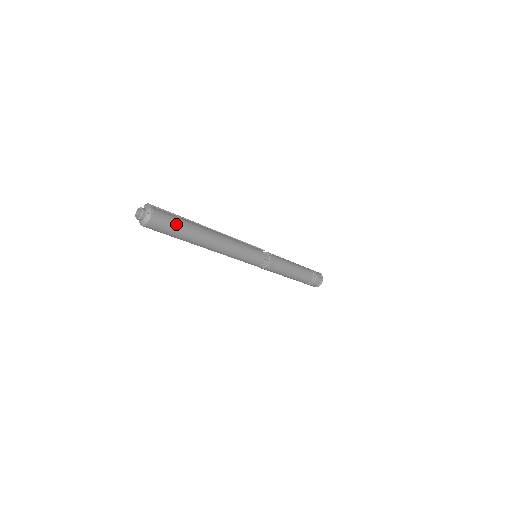
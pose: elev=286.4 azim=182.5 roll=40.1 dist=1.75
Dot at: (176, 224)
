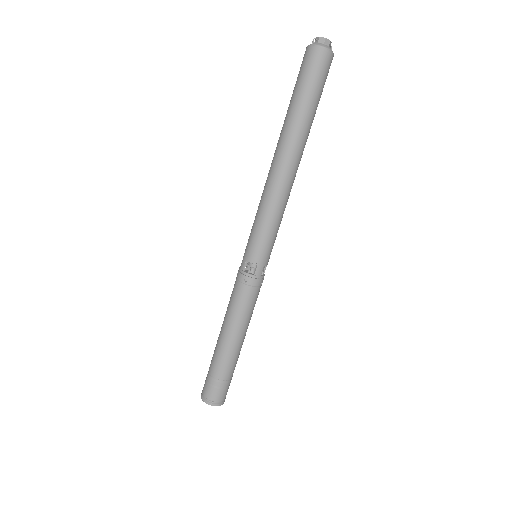
Dot at: occluded
